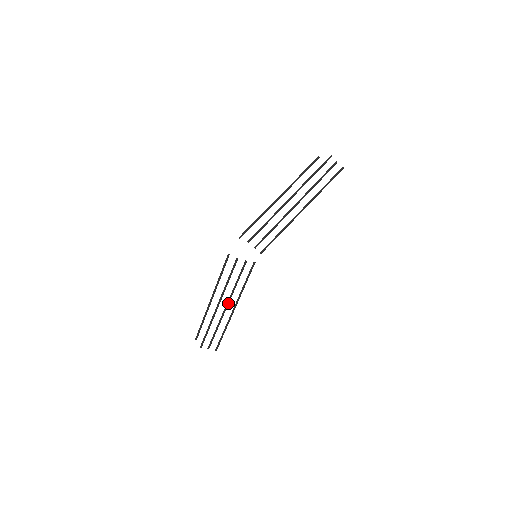
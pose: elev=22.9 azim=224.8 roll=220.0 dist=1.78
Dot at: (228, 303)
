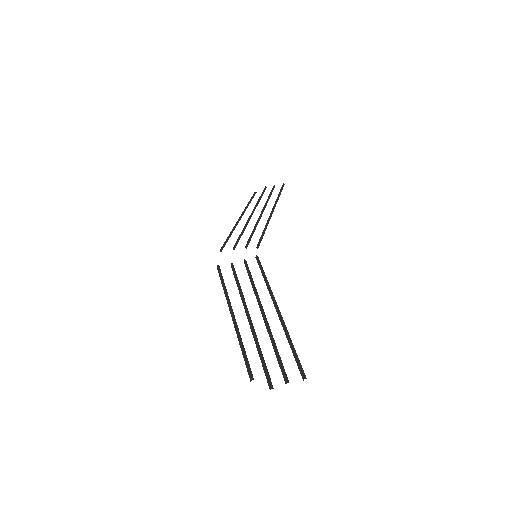
Dot at: (261, 307)
